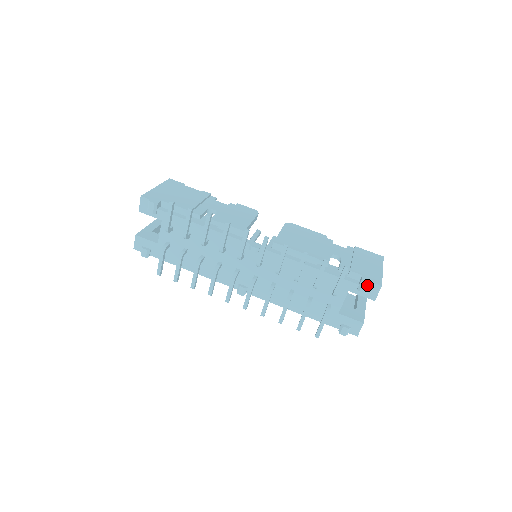
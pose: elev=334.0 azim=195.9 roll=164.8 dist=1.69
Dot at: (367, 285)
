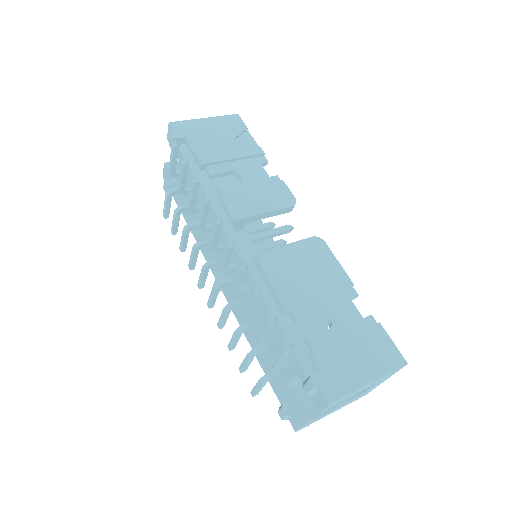
Dot at: (311, 387)
